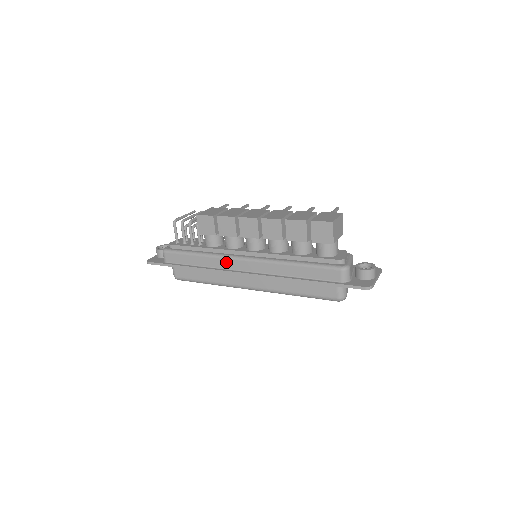
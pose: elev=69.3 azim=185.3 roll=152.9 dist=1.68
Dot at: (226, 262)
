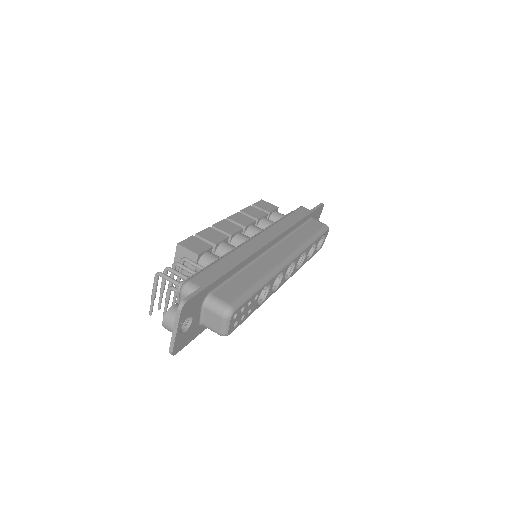
Dot at: (249, 245)
